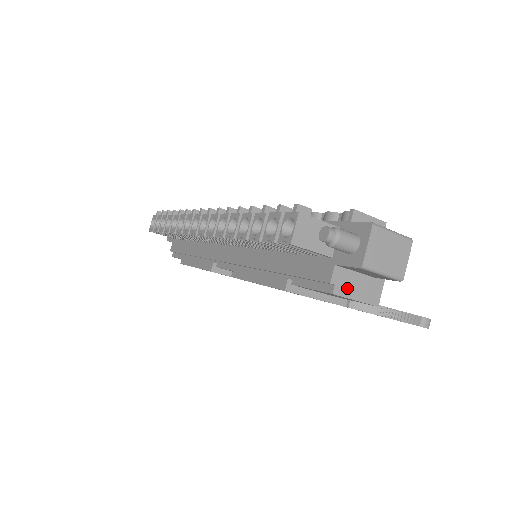
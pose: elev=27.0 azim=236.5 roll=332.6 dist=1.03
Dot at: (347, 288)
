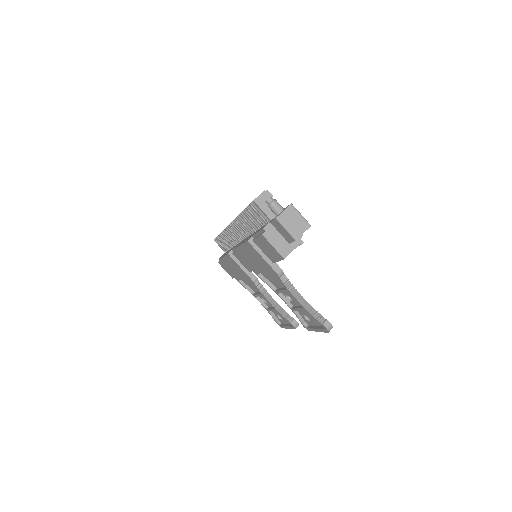
Dot at: (271, 237)
